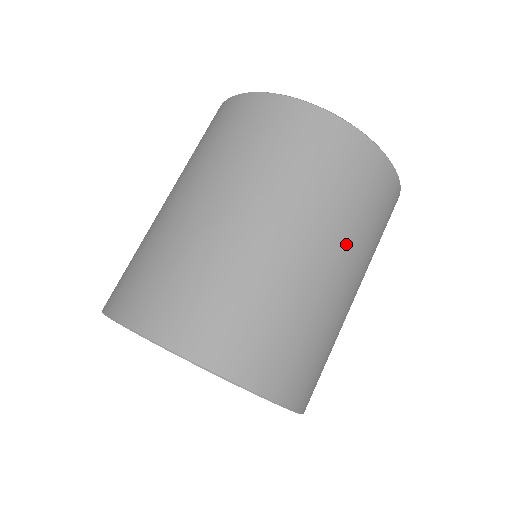
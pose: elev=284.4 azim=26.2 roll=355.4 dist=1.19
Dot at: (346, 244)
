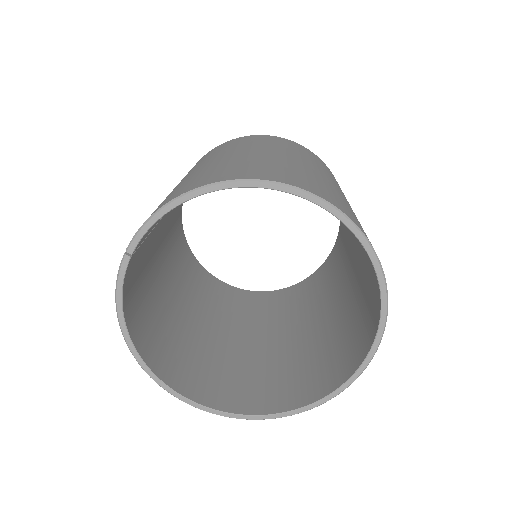
Dot at: occluded
